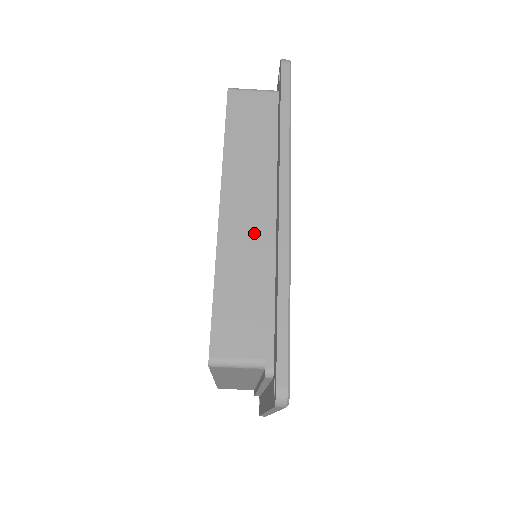
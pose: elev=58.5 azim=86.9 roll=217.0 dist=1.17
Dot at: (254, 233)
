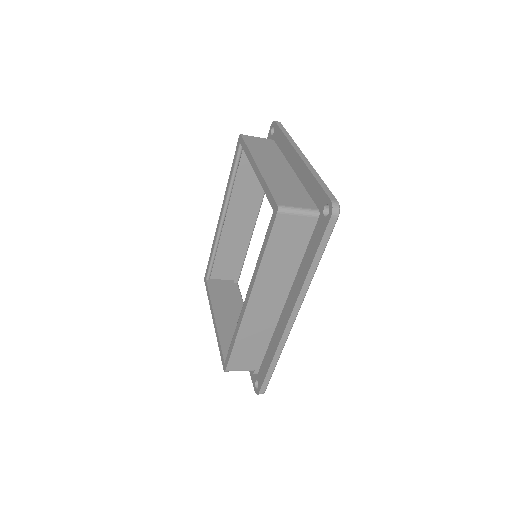
Dot at: (266, 316)
